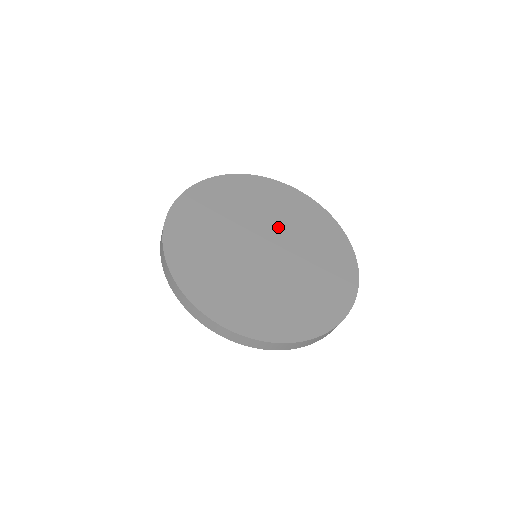
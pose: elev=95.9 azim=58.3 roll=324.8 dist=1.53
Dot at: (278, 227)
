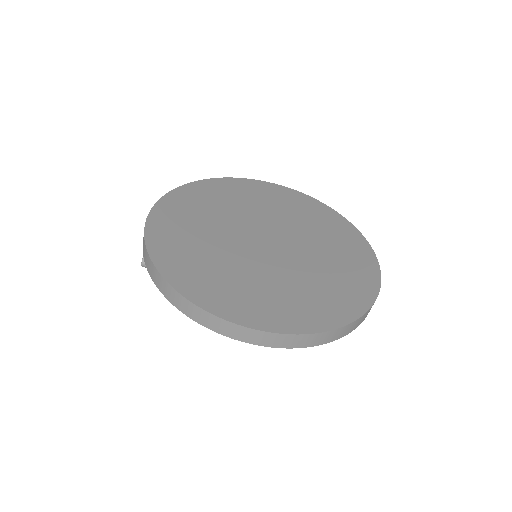
Dot at: (268, 219)
